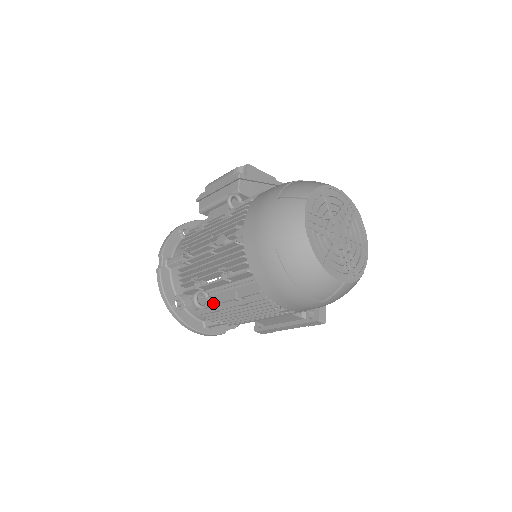
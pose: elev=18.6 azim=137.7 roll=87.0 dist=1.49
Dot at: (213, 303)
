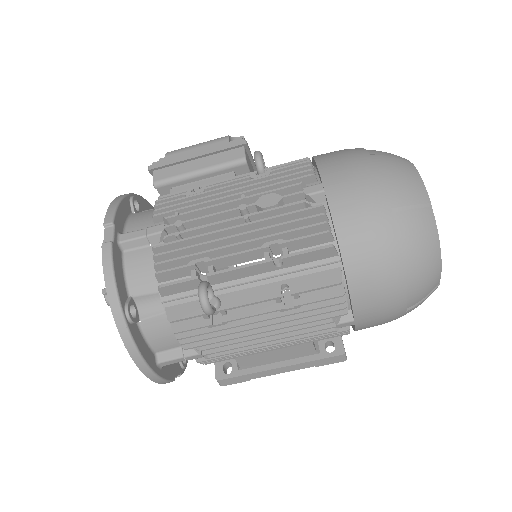
Dot at: (226, 306)
